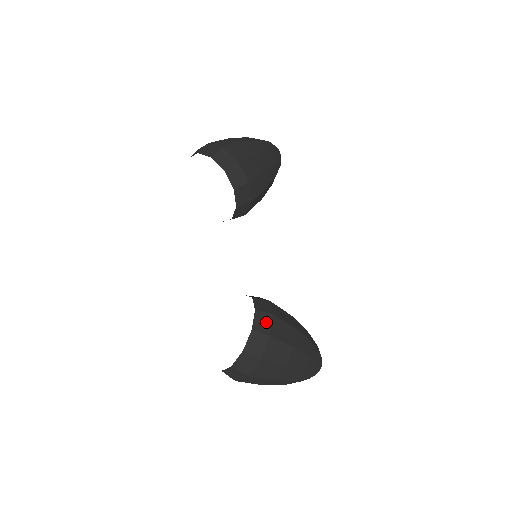
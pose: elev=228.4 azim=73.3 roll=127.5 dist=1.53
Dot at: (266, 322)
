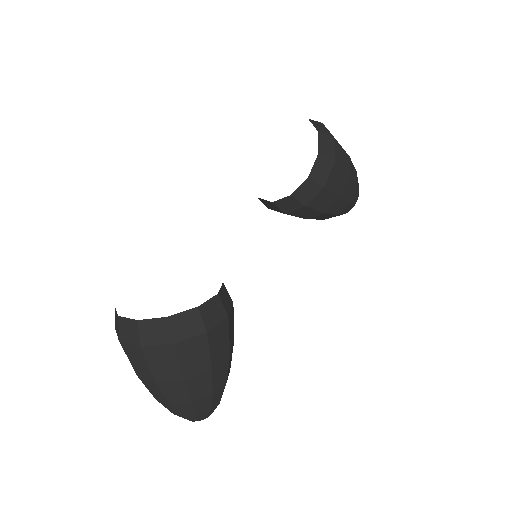
Dot at: (216, 316)
